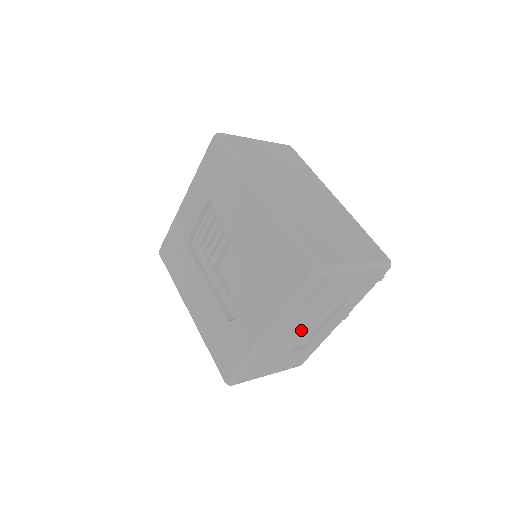
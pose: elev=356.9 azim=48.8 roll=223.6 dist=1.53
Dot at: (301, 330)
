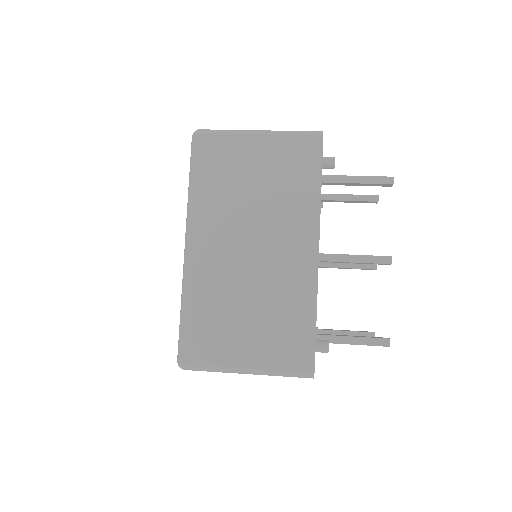
Dot at: occluded
